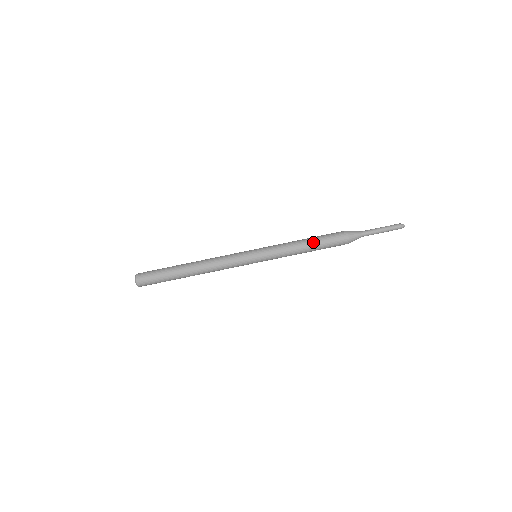
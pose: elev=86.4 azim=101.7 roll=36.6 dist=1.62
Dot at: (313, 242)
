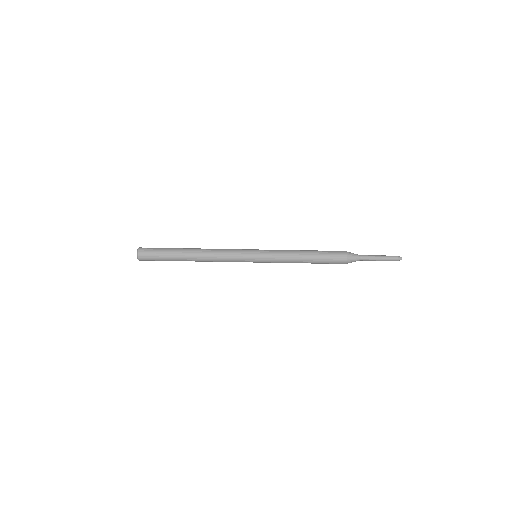
Dot at: (312, 251)
